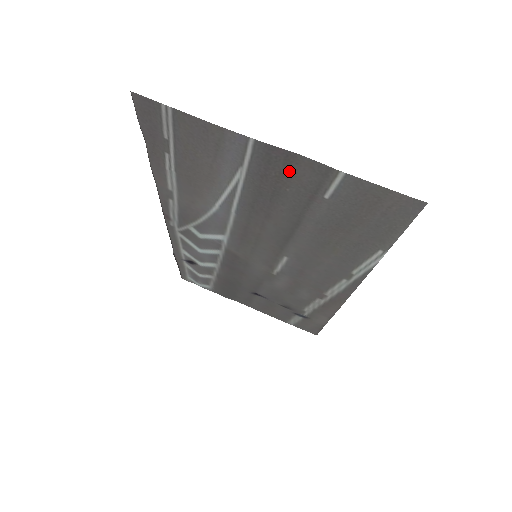
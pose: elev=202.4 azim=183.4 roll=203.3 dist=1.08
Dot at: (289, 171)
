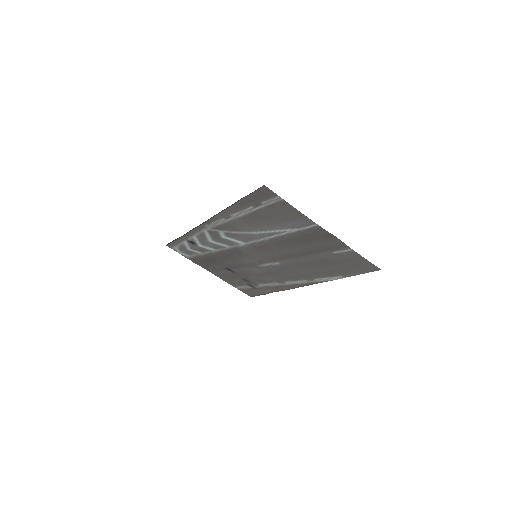
Dot at: (324, 239)
